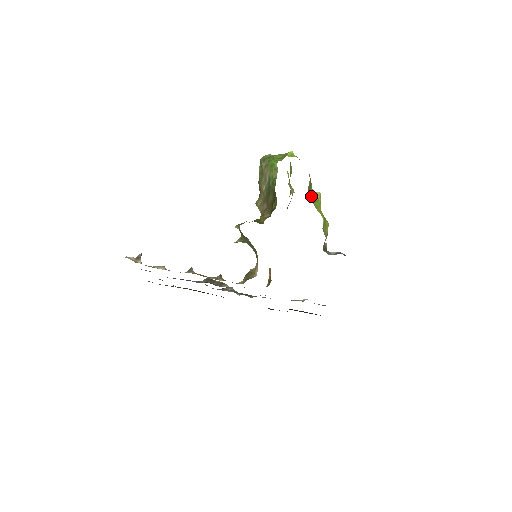
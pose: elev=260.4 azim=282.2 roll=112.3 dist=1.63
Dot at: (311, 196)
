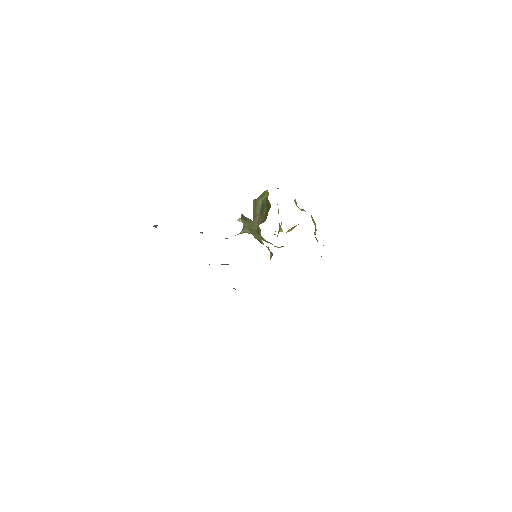
Dot at: occluded
